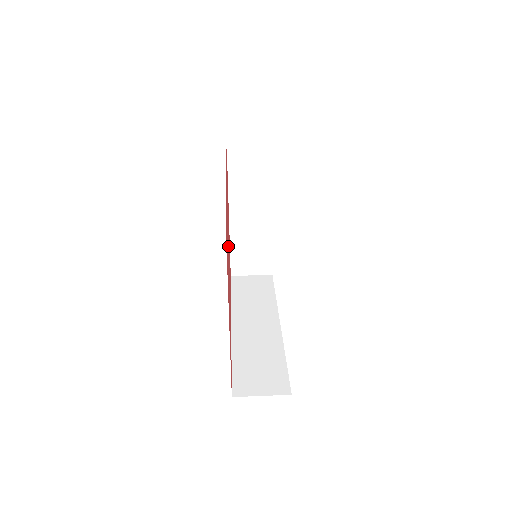
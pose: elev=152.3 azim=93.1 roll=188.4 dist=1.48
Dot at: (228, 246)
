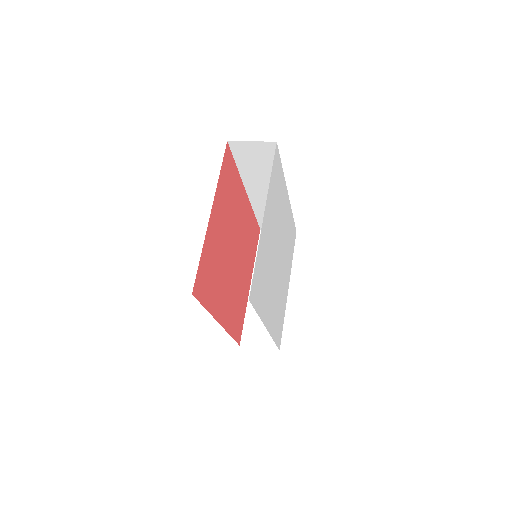
Dot at: (235, 240)
